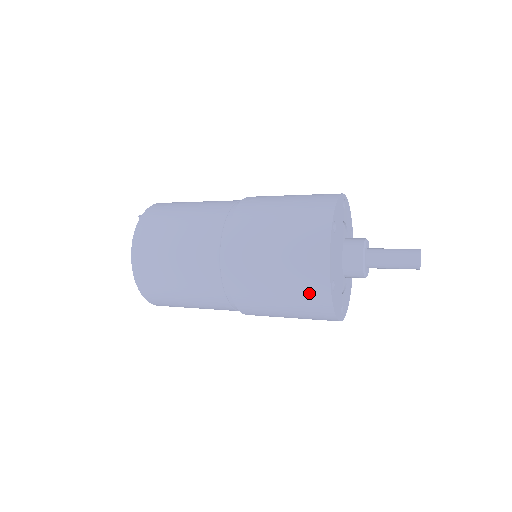
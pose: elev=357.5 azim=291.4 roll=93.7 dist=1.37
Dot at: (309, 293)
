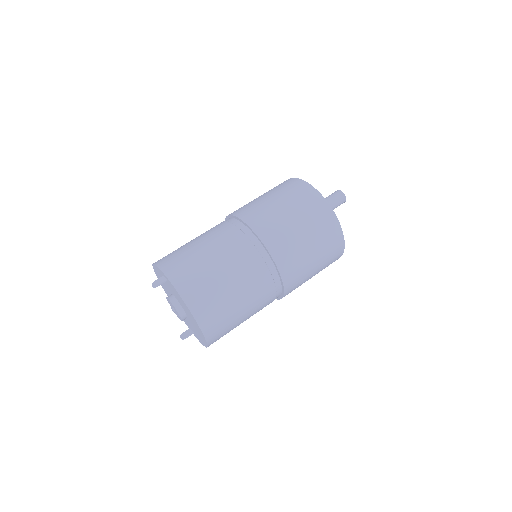
Dot at: (333, 250)
